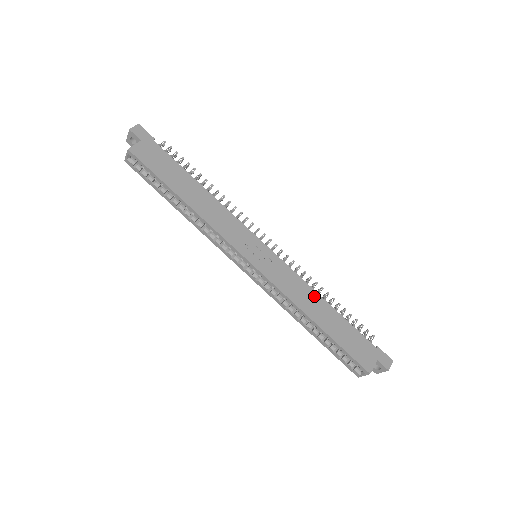
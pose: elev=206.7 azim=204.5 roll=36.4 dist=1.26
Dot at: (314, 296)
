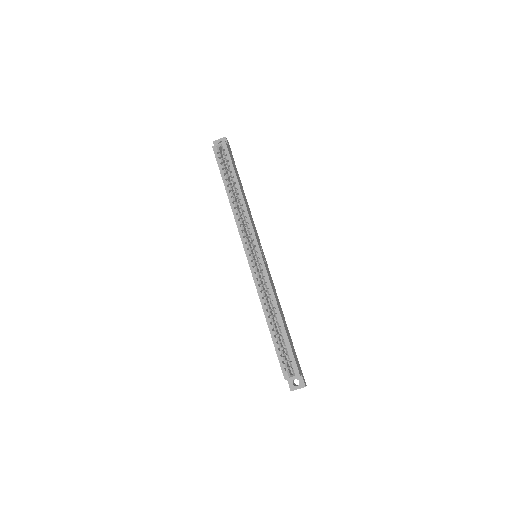
Dot at: (280, 305)
